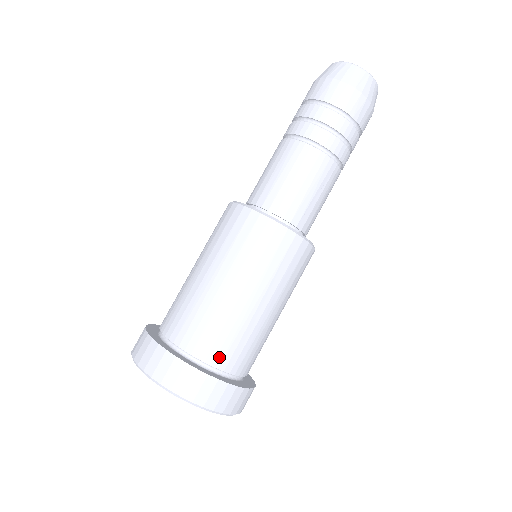
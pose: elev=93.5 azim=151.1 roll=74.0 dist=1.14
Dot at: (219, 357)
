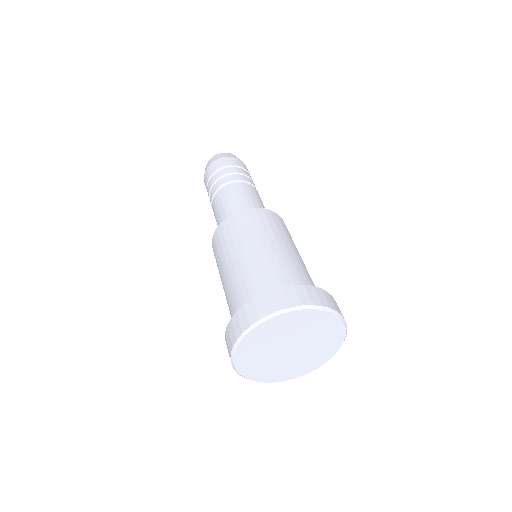
Dot at: occluded
